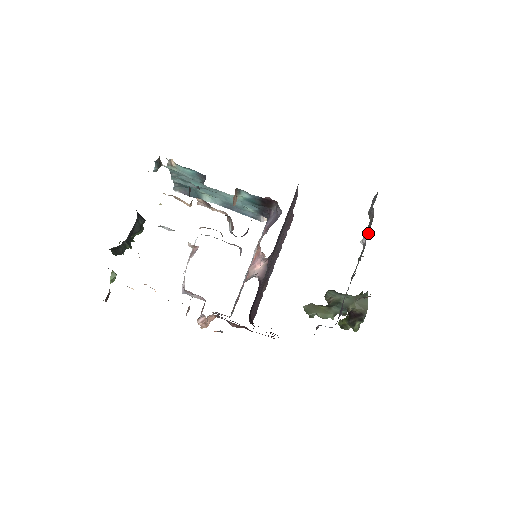
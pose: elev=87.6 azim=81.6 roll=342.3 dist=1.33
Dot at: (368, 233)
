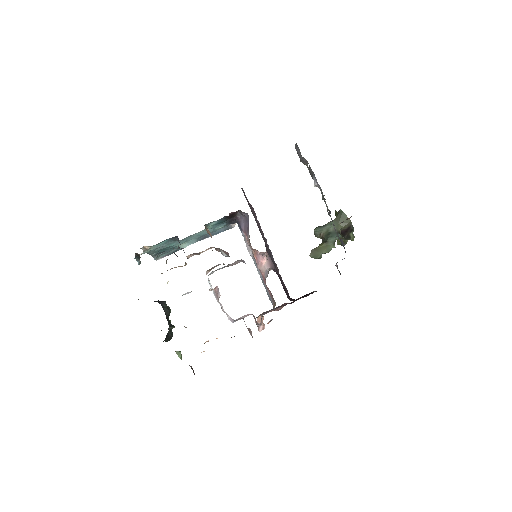
Dot at: (314, 177)
